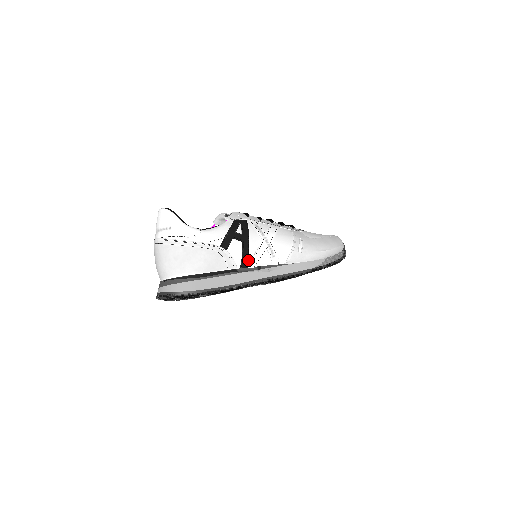
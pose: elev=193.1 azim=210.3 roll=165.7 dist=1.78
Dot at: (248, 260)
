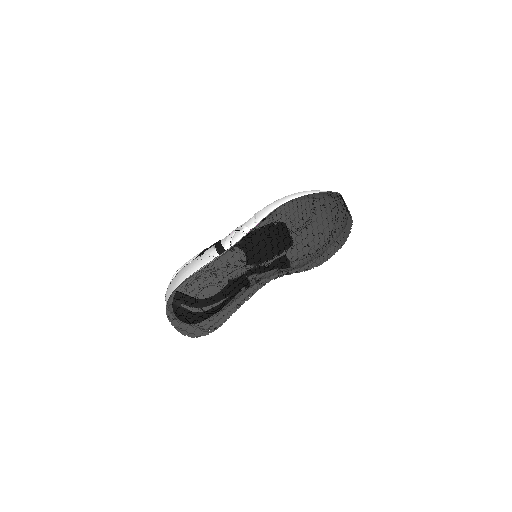
Dot at: (222, 246)
